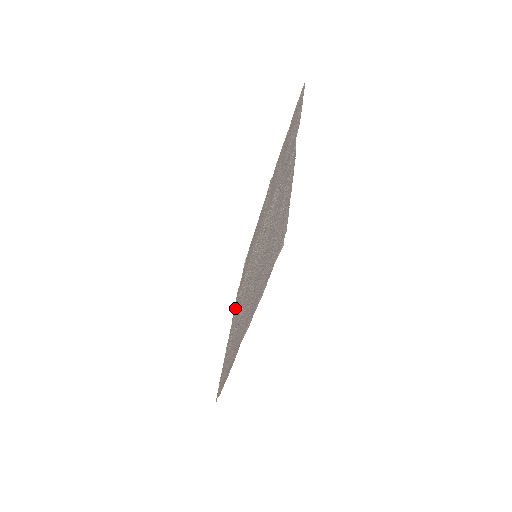
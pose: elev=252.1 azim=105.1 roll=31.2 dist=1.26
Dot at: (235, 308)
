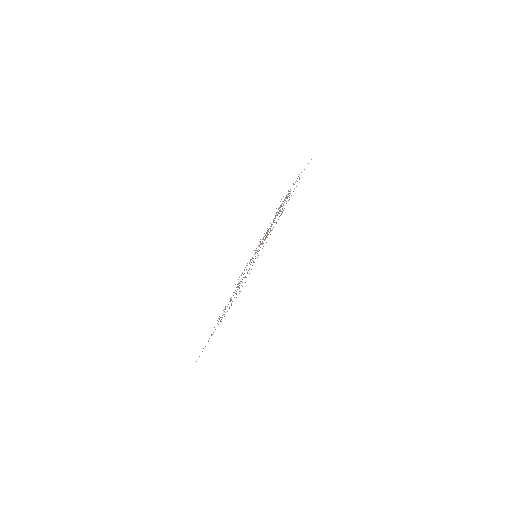
Dot at: occluded
